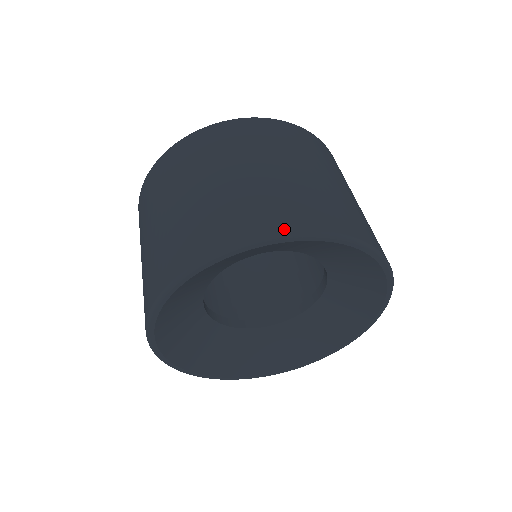
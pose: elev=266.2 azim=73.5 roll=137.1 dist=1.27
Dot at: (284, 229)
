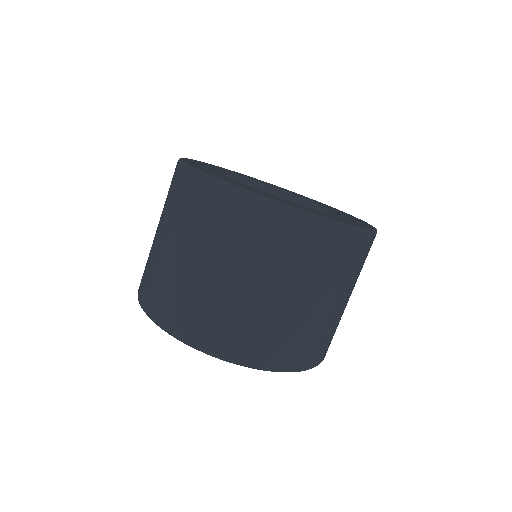
Dot at: (271, 367)
